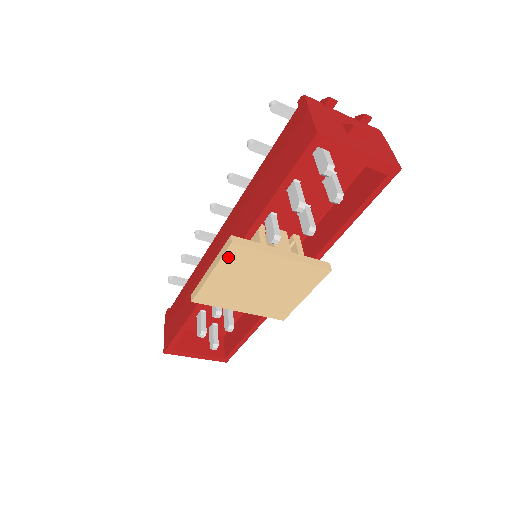
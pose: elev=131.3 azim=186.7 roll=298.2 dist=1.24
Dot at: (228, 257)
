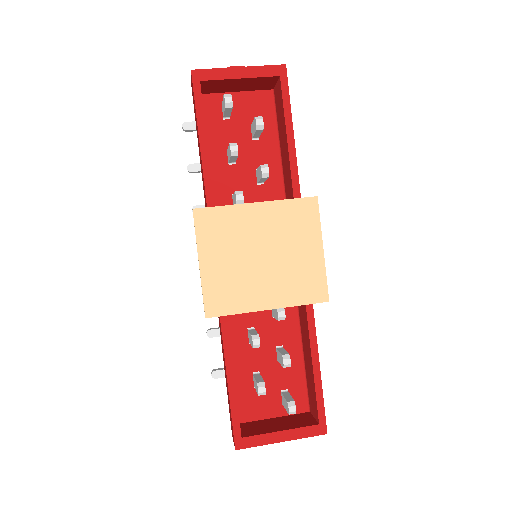
Dot at: (201, 230)
